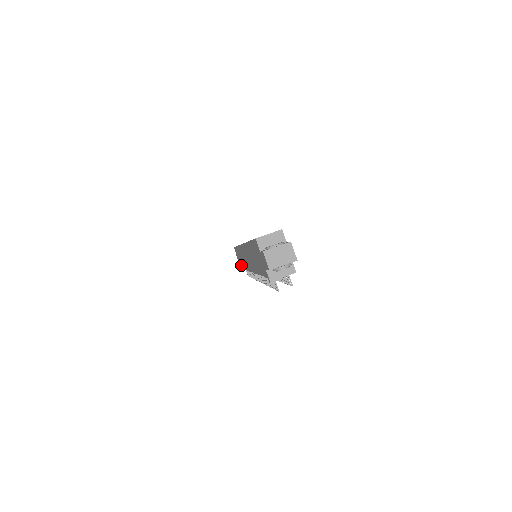
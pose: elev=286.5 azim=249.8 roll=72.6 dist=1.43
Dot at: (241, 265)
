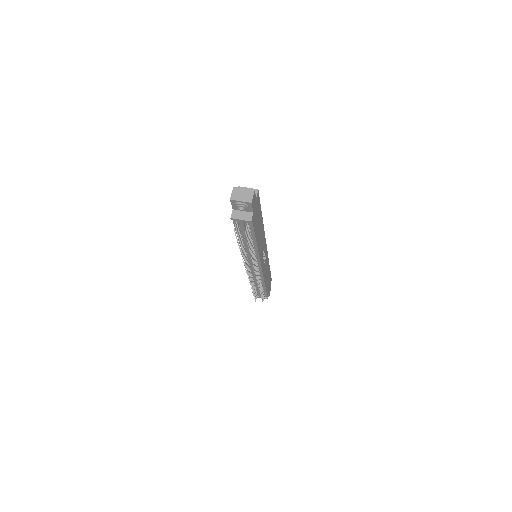
Dot at: occluded
